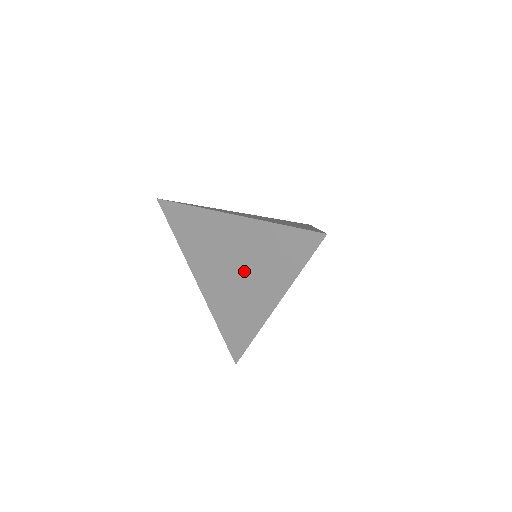
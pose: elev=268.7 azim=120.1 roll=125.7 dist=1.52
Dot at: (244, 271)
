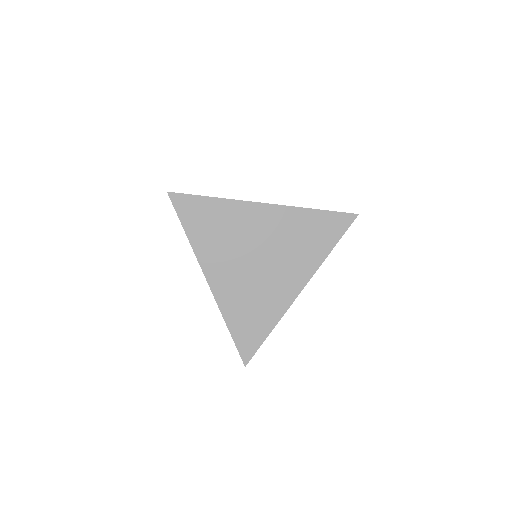
Dot at: occluded
